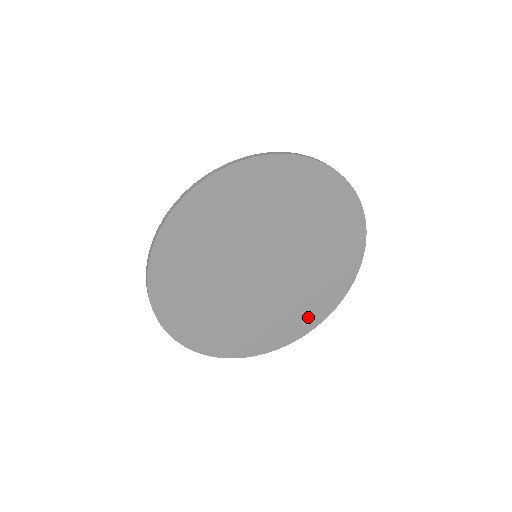
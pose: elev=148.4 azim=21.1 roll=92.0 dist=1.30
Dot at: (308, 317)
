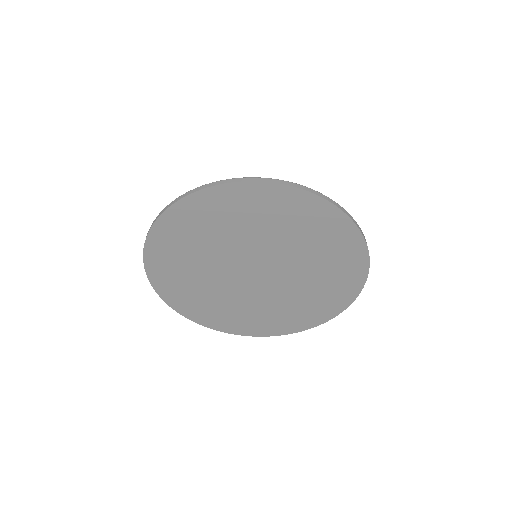
Dot at: (305, 318)
